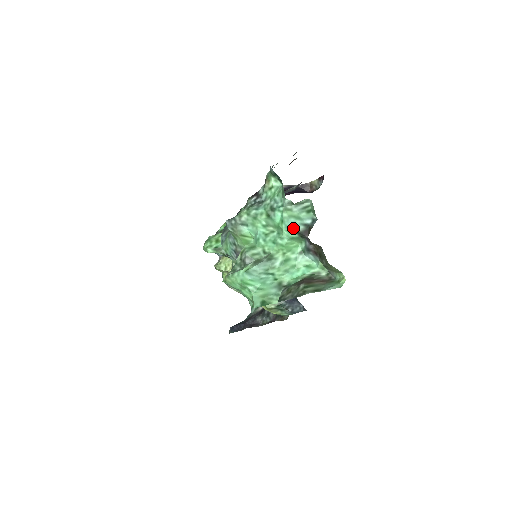
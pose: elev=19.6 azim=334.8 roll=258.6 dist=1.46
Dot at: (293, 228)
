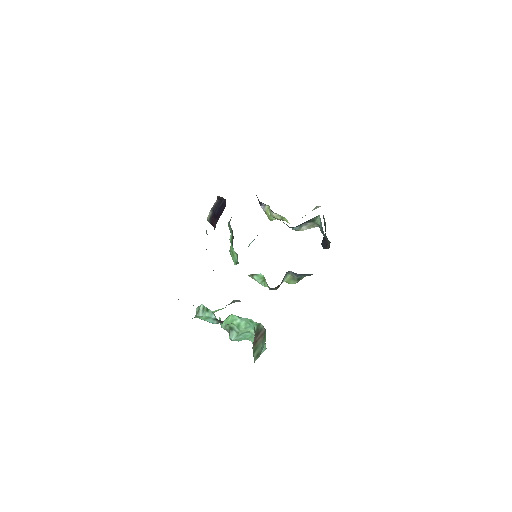
Dot at: occluded
